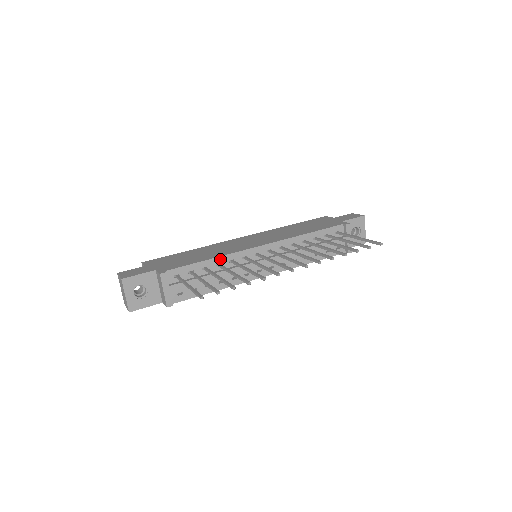
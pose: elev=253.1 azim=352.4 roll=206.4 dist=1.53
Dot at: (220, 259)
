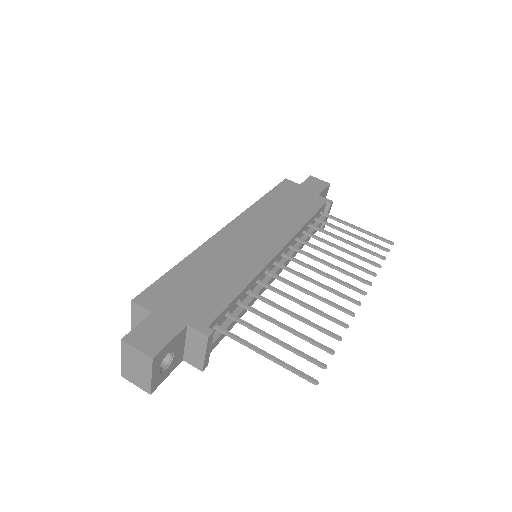
Dot at: (250, 284)
